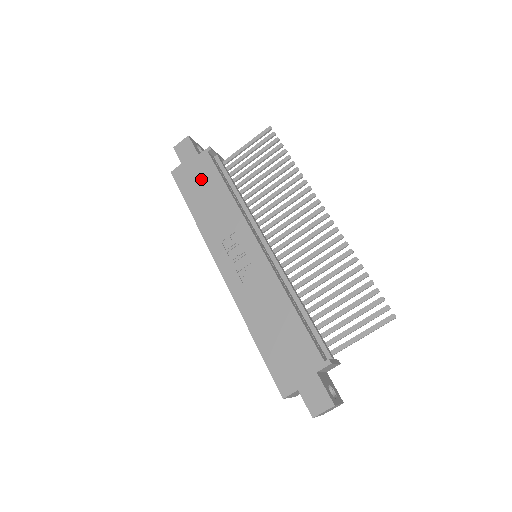
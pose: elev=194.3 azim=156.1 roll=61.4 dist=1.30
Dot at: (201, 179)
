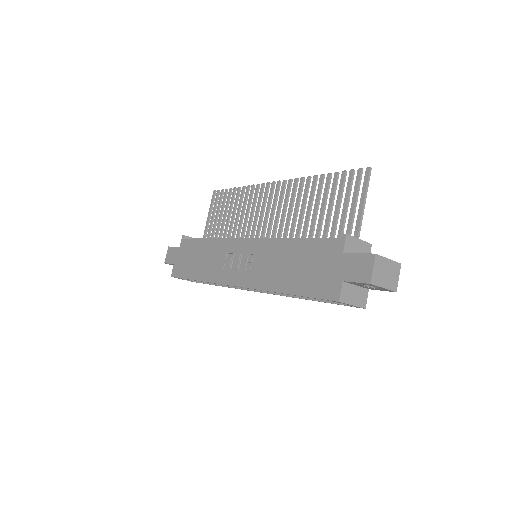
Dot at: (189, 256)
